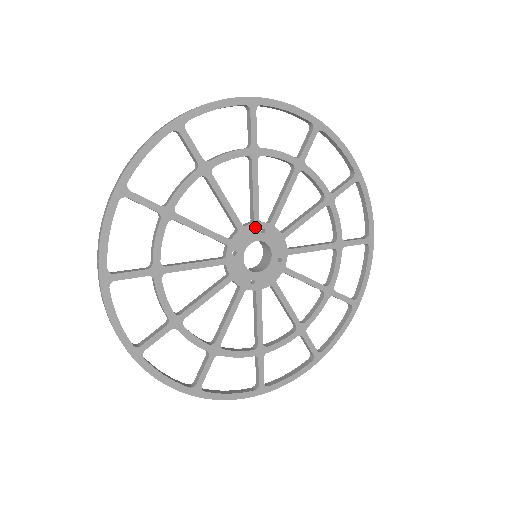
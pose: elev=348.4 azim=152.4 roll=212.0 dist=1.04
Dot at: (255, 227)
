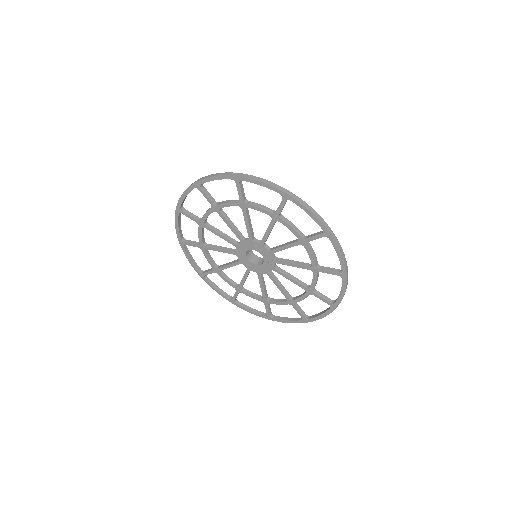
Dot at: (251, 243)
